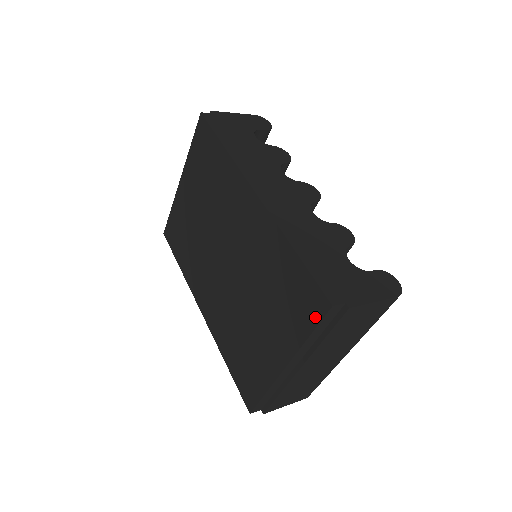
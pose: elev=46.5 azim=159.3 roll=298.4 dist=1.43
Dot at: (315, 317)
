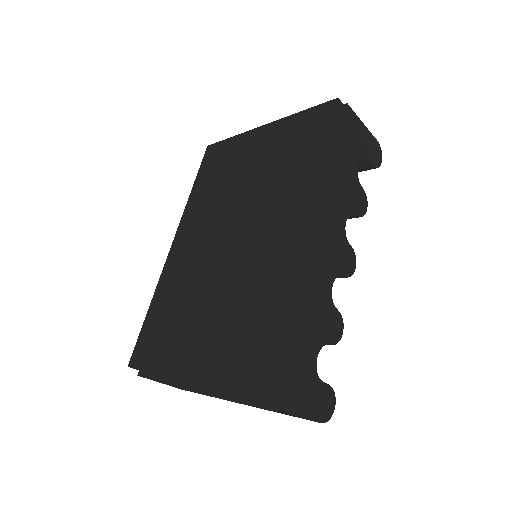
Dot at: (244, 382)
